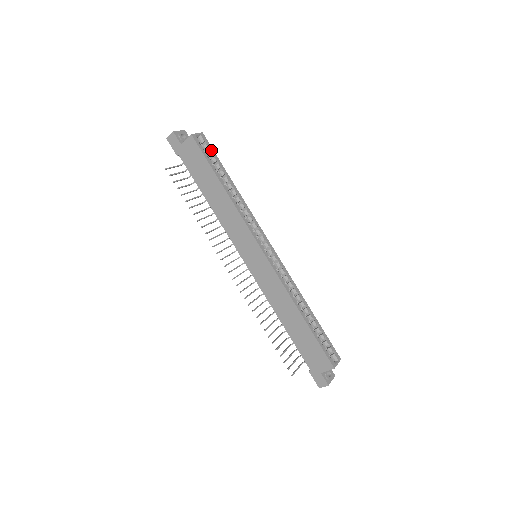
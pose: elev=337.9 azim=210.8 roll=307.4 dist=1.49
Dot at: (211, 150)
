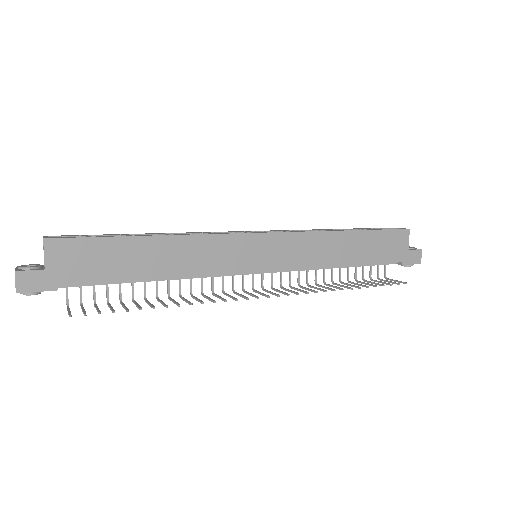
Dot at: (80, 236)
